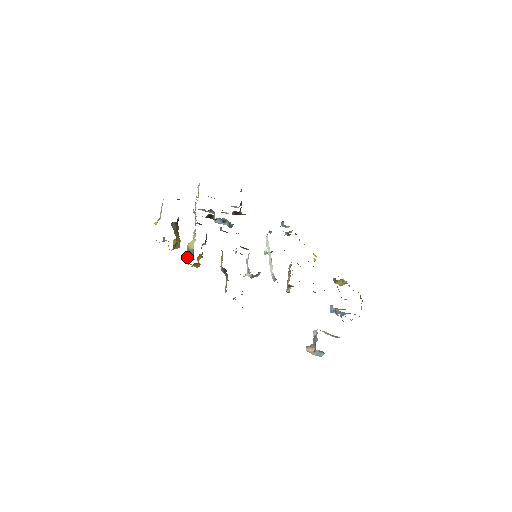
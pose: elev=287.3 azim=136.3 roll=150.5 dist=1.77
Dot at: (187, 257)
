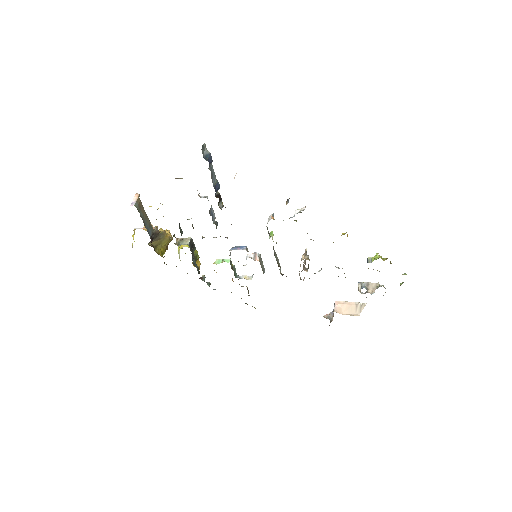
Dot at: occluded
